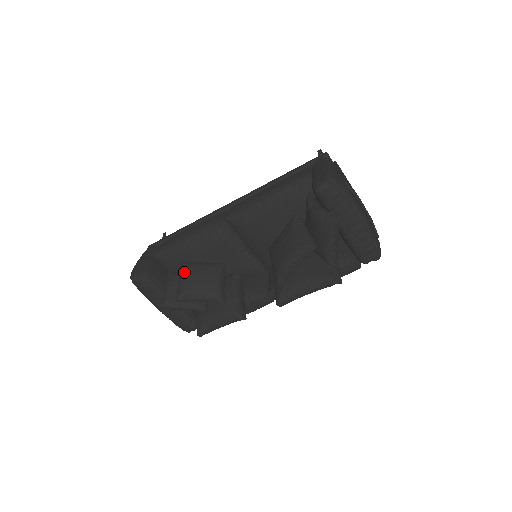
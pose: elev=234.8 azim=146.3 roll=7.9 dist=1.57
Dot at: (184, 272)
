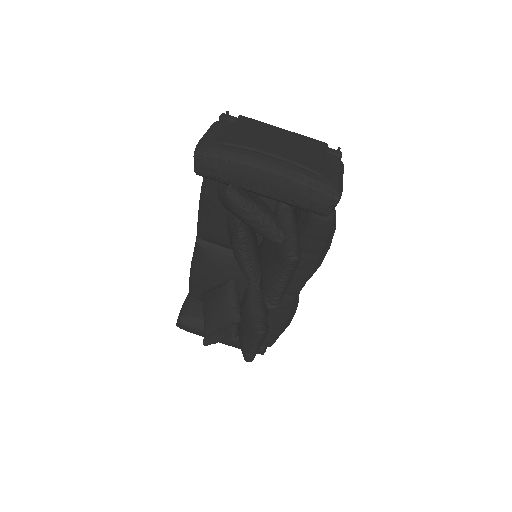
Dot at: (203, 304)
